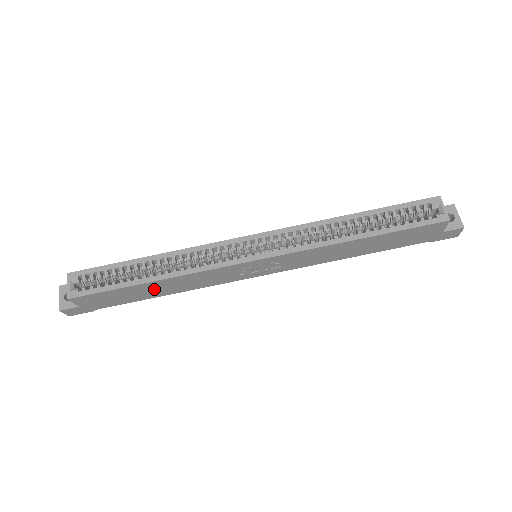
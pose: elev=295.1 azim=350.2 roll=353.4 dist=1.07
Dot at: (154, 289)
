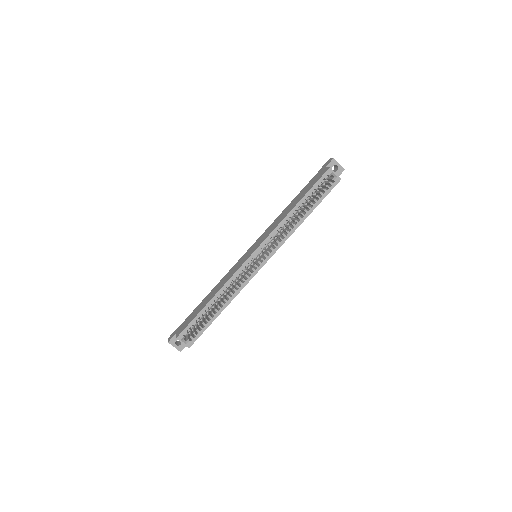
Dot at: occluded
